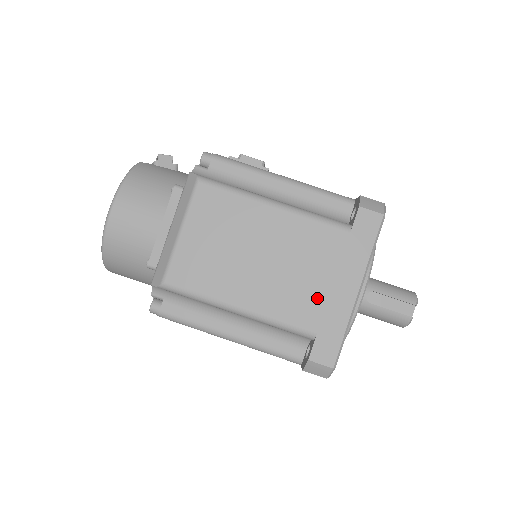
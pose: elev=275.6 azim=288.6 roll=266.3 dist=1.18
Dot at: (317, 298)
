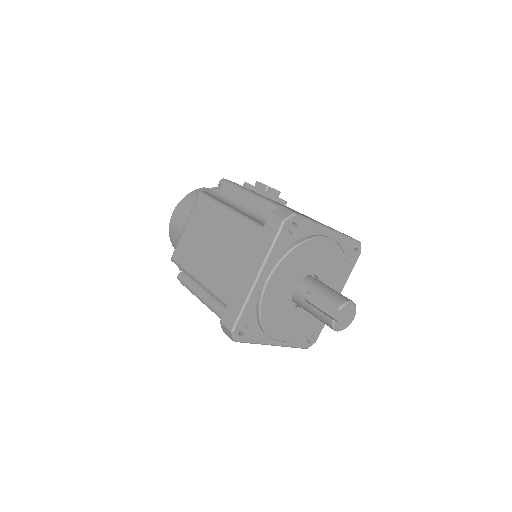
Dot at: (234, 278)
